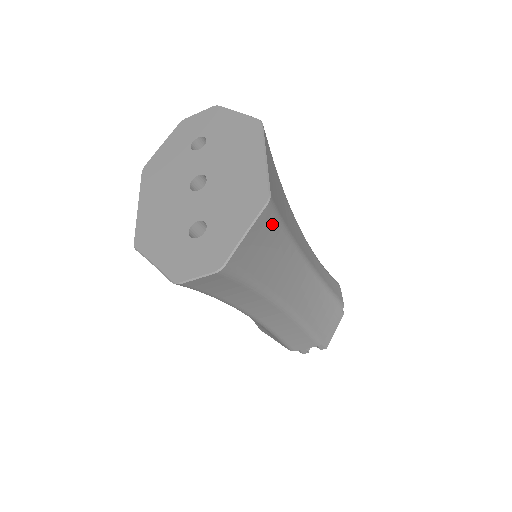
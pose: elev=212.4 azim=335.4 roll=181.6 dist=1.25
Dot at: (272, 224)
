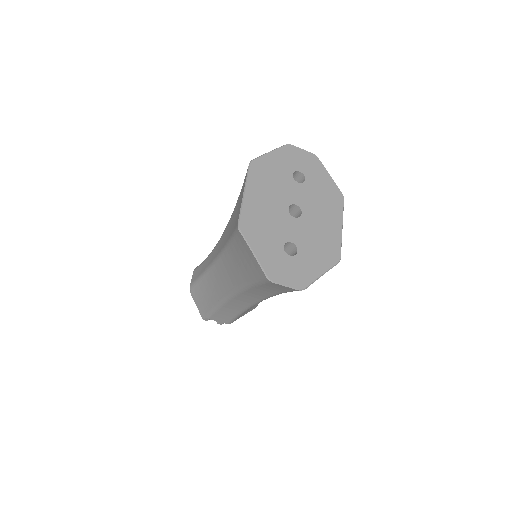
Dot at: occluded
